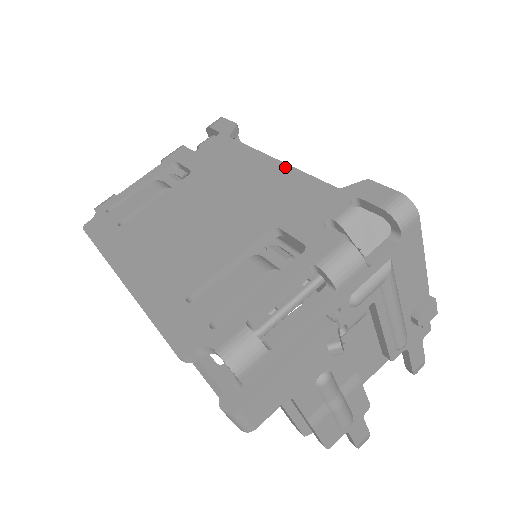
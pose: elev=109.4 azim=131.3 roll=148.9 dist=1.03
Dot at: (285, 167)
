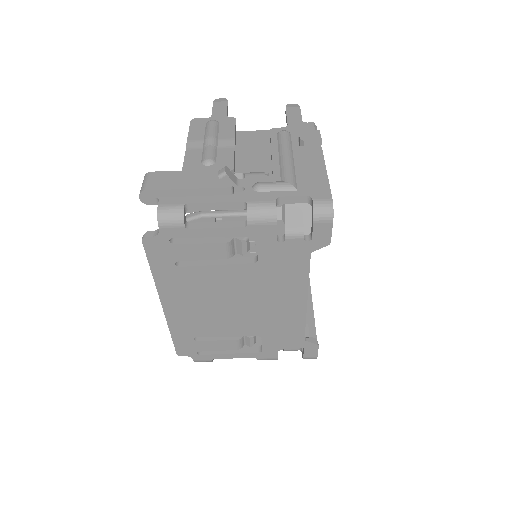
Dot at: (303, 311)
